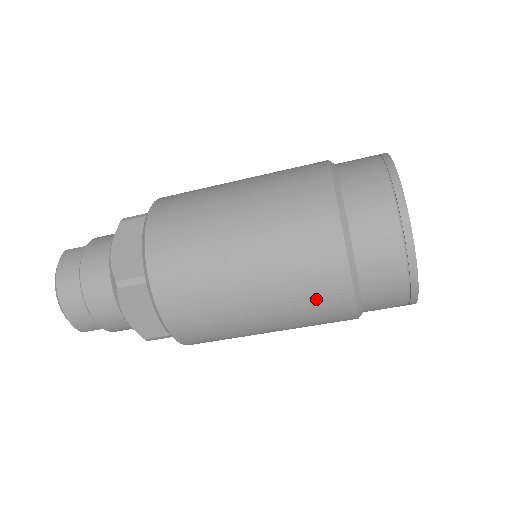
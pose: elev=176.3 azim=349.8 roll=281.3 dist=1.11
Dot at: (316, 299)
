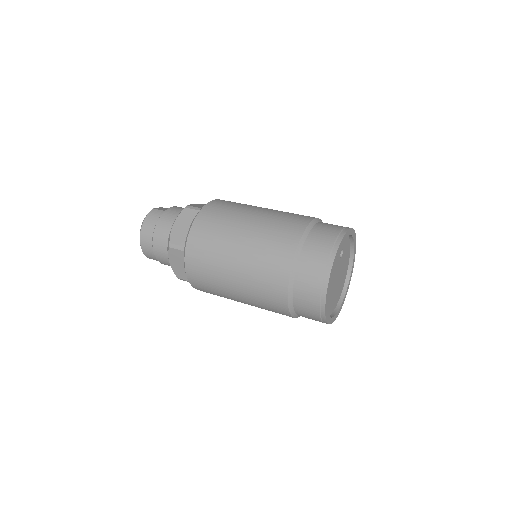
Dot at: (267, 299)
